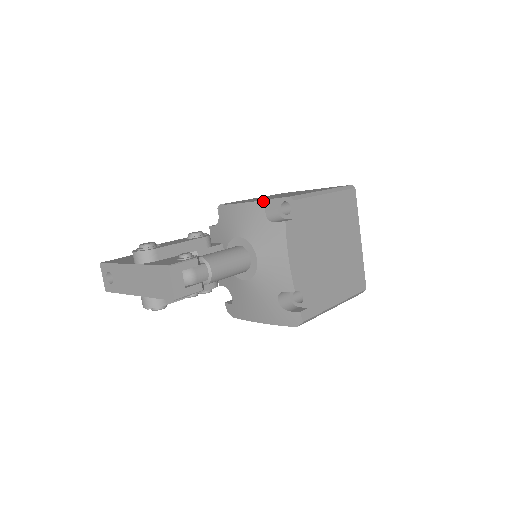
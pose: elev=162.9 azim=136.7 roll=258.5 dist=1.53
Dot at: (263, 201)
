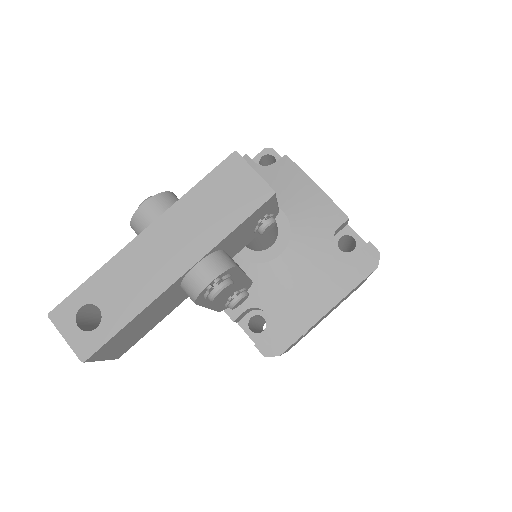
Dot at: (244, 156)
